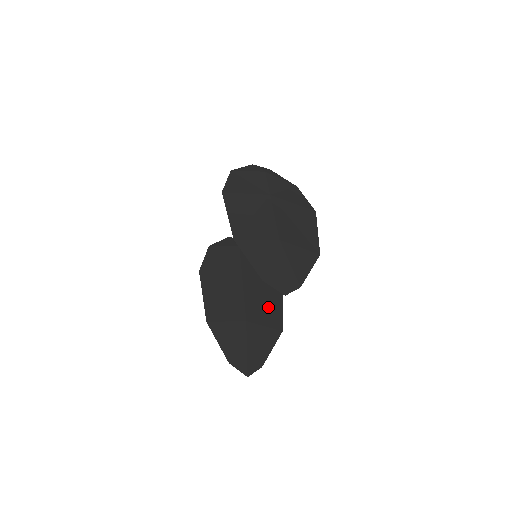
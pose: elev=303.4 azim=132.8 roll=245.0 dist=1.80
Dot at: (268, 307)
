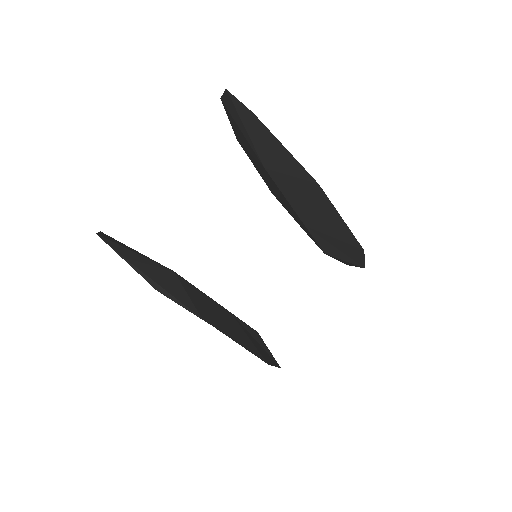
Dot at: (218, 319)
